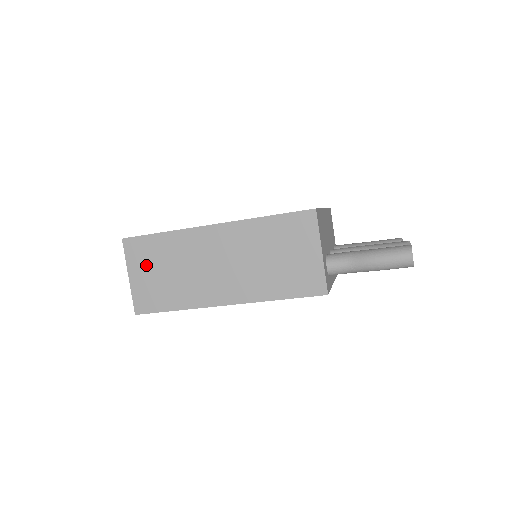
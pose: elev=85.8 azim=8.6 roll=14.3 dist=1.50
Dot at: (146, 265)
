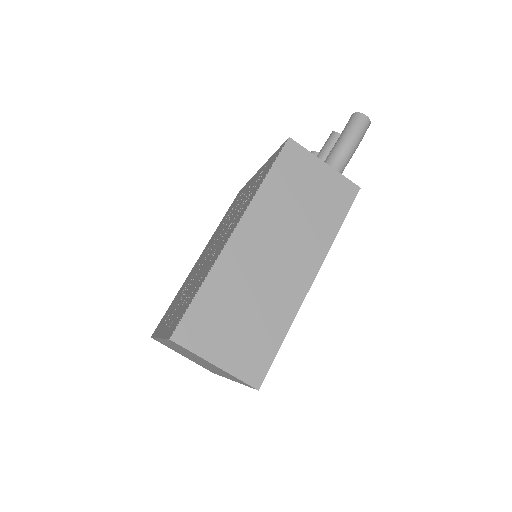
Dot at: (218, 333)
